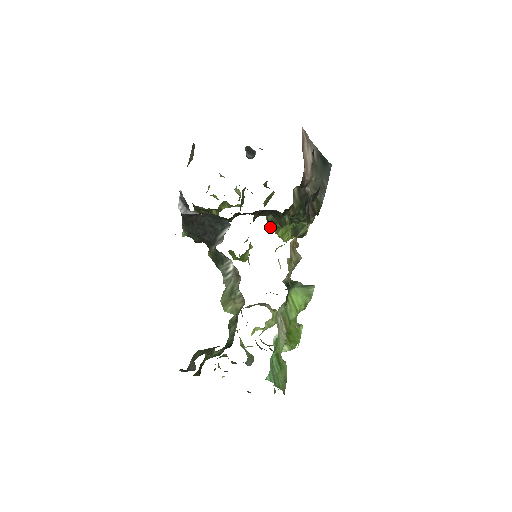
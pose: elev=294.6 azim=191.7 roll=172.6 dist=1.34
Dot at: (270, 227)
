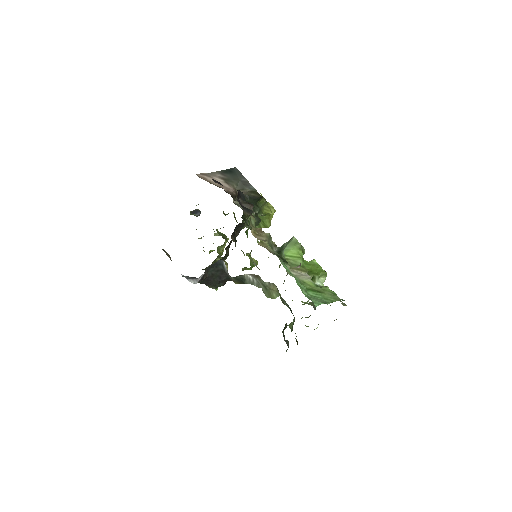
Dot at: occluded
